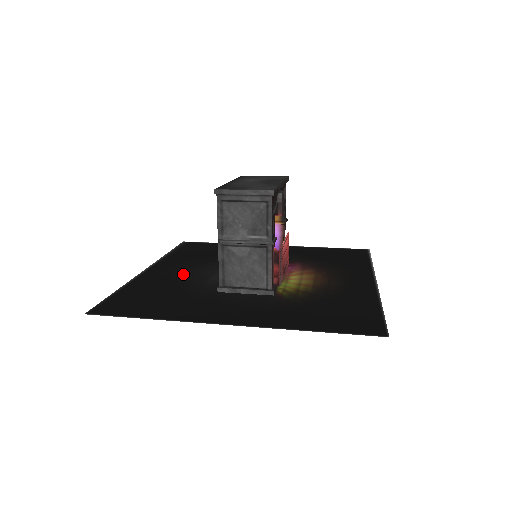
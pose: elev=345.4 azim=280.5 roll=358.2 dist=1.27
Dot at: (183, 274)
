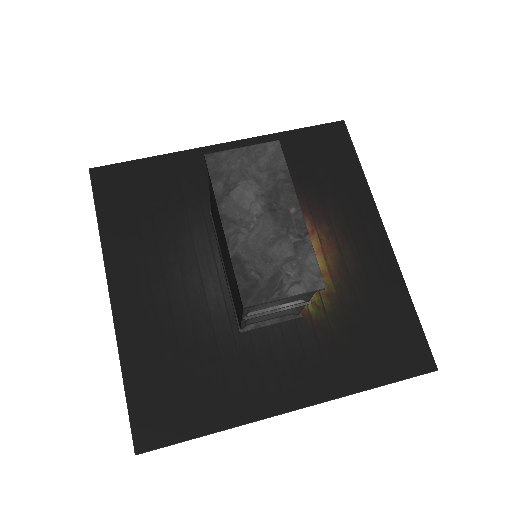
Dot at: (168, 296)
